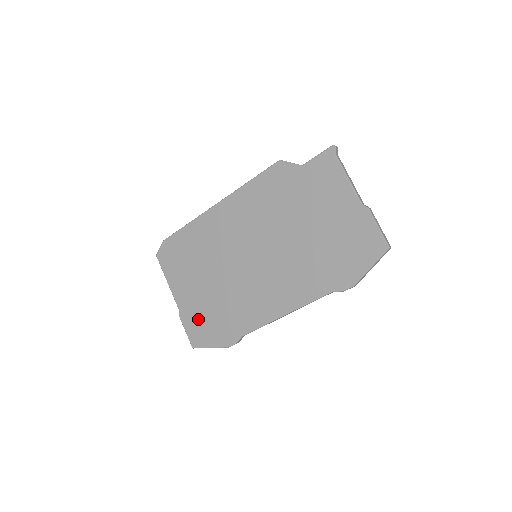
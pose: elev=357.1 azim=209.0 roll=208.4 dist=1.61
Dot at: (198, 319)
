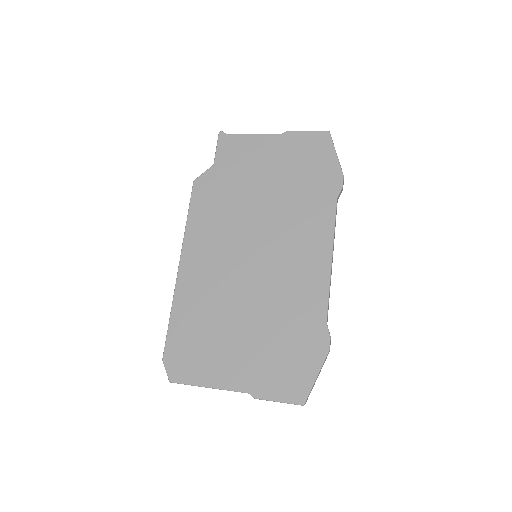
Dot at: (275, 371)
